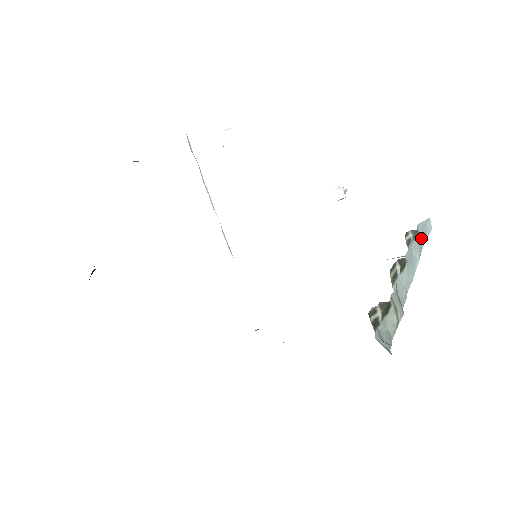
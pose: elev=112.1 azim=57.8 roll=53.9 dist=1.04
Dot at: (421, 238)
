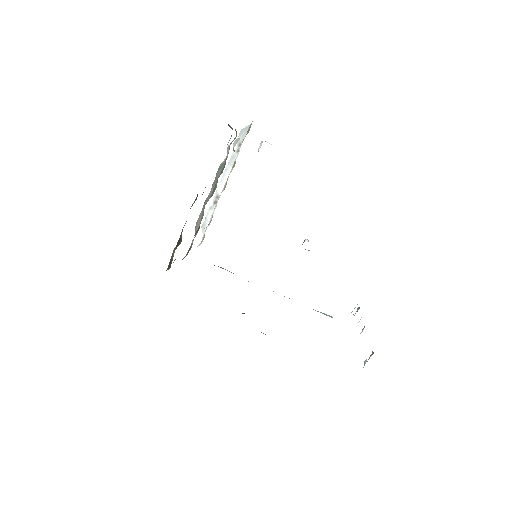
Dot at: occluded
